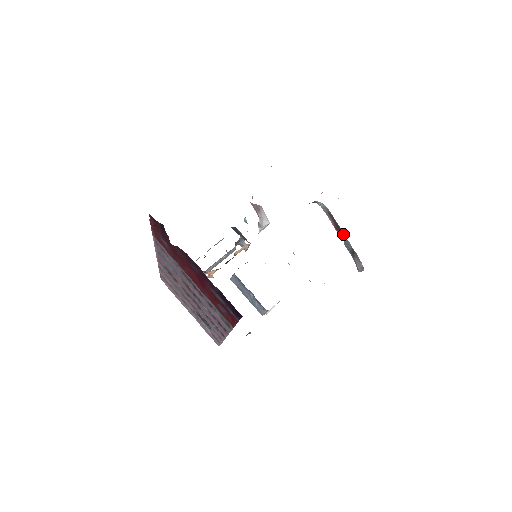
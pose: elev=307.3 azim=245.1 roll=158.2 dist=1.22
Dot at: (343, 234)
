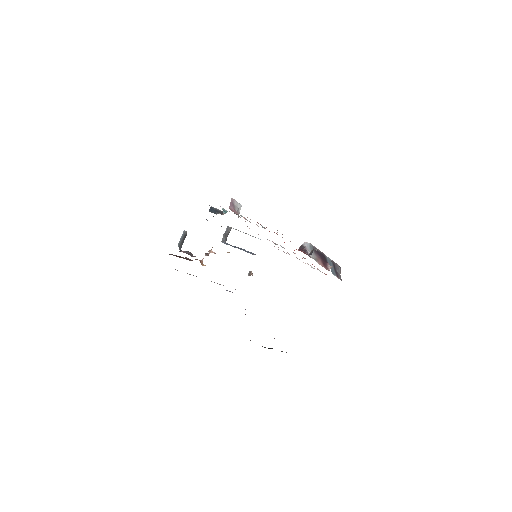
Dot at: (325, 257)
